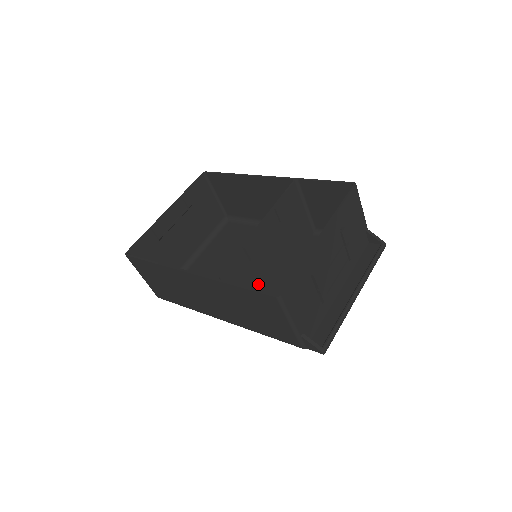
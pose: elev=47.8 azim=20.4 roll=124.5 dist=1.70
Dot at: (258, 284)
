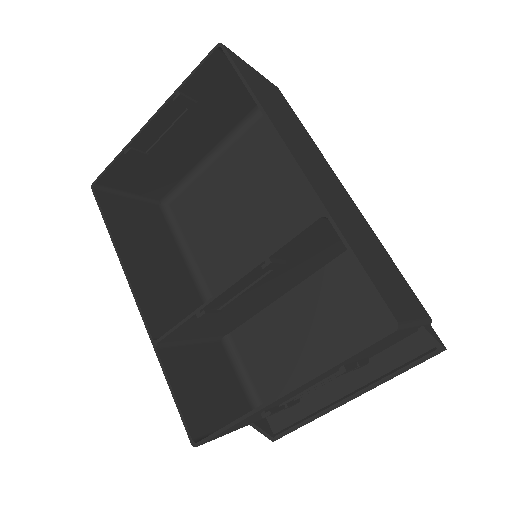
Dot at: (237, 314)
